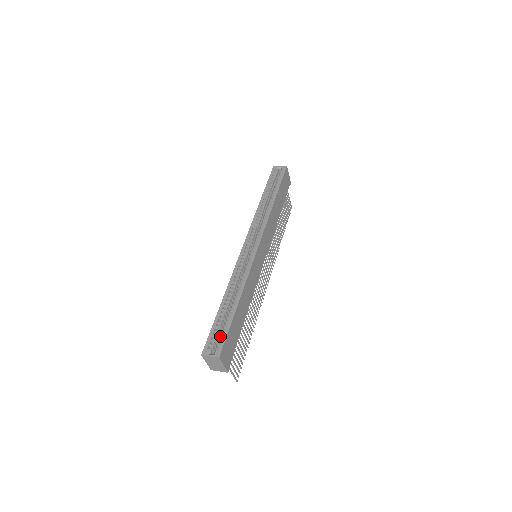
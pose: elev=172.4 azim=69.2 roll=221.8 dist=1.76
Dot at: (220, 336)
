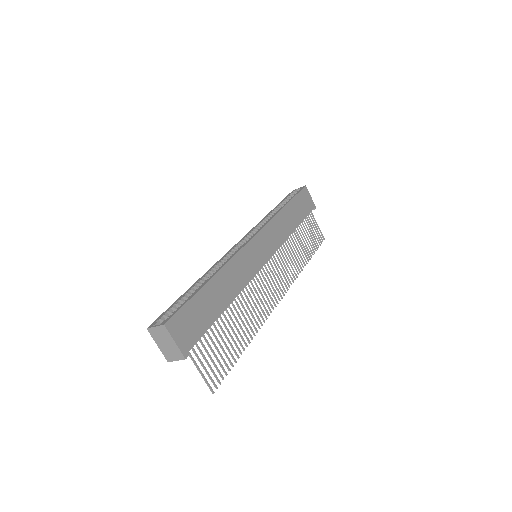
Dot at: occluded
